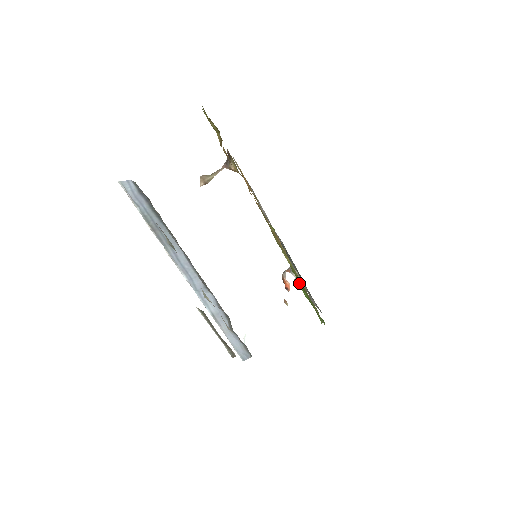
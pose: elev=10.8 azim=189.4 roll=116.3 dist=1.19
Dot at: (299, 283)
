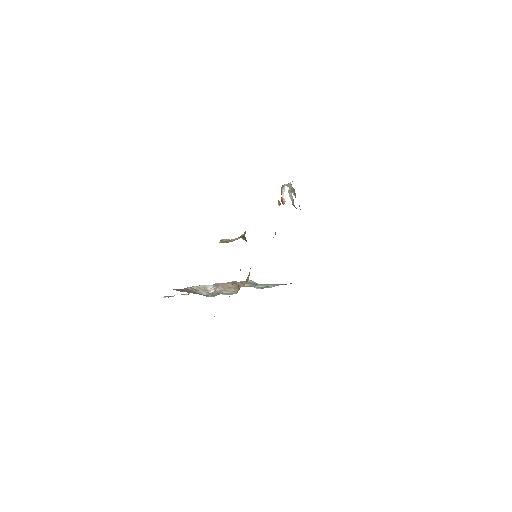
Dot at: occluded
